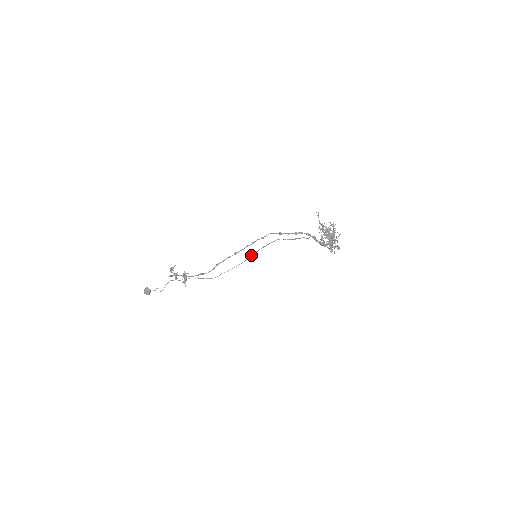
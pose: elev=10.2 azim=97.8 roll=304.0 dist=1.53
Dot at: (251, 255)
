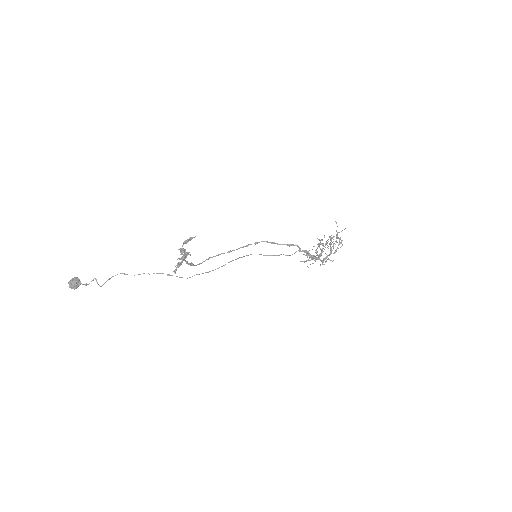
Dot at: occluded
